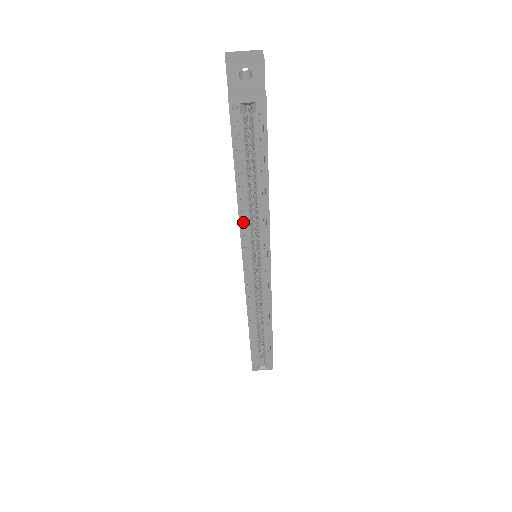
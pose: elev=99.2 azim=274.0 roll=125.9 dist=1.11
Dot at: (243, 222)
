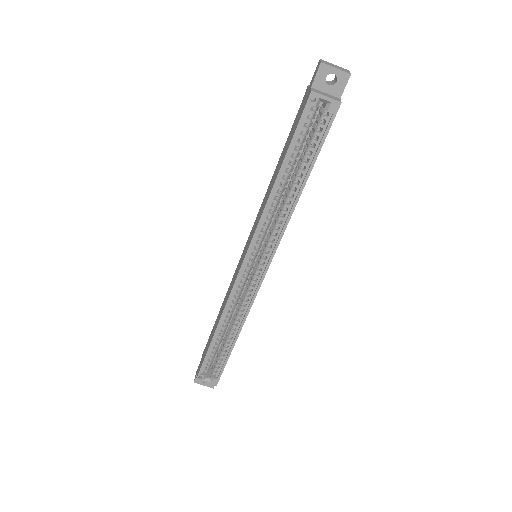
Dot at: (267, 210)
